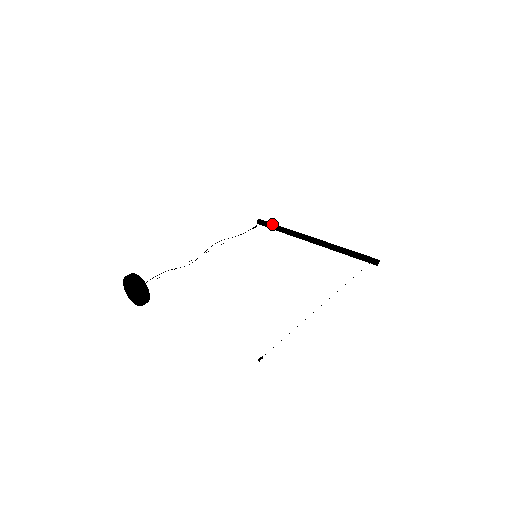
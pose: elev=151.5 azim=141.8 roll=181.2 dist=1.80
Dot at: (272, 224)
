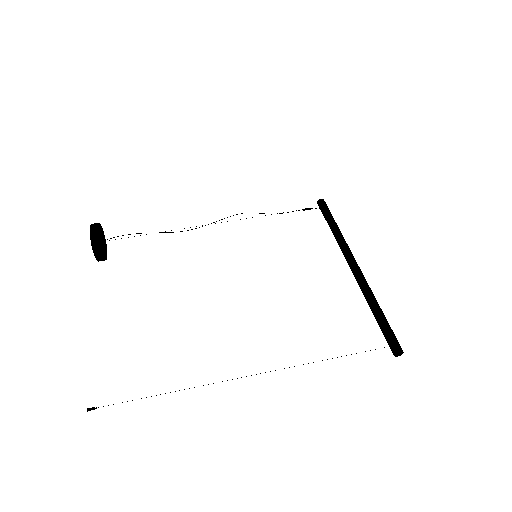
Dot at: (328, 215)
